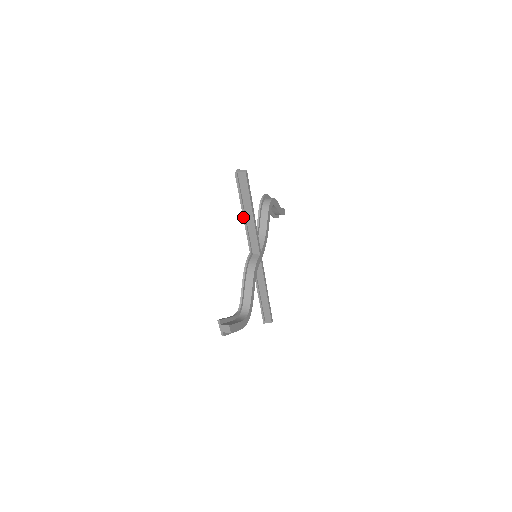
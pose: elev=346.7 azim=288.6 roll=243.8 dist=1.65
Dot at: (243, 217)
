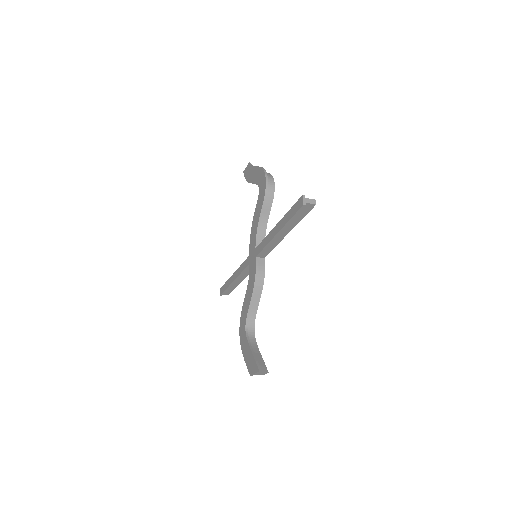
Dot at: (276, 235)
